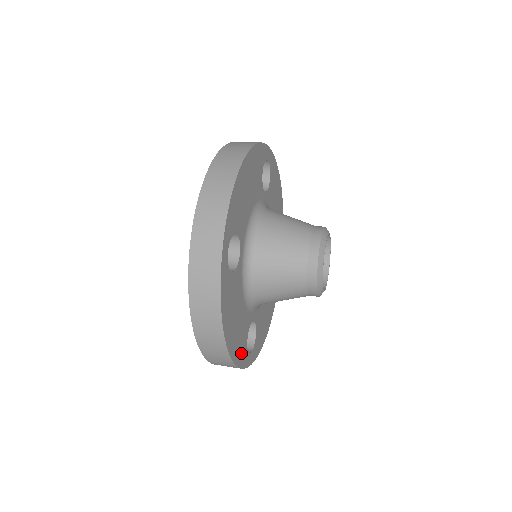
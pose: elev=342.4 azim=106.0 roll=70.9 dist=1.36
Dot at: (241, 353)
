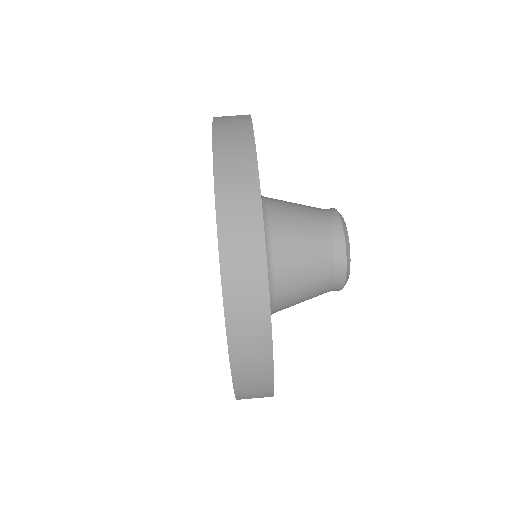
Dot at: occluded
